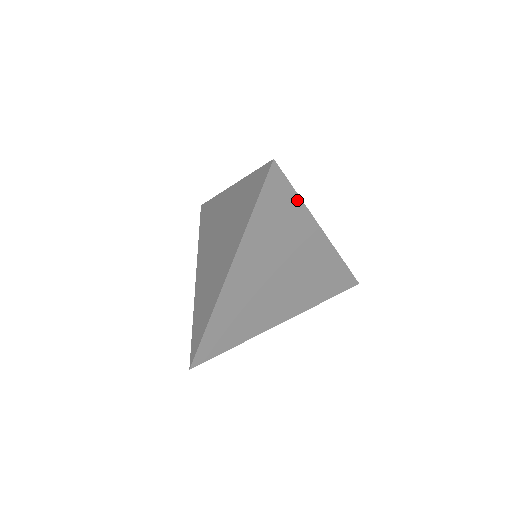
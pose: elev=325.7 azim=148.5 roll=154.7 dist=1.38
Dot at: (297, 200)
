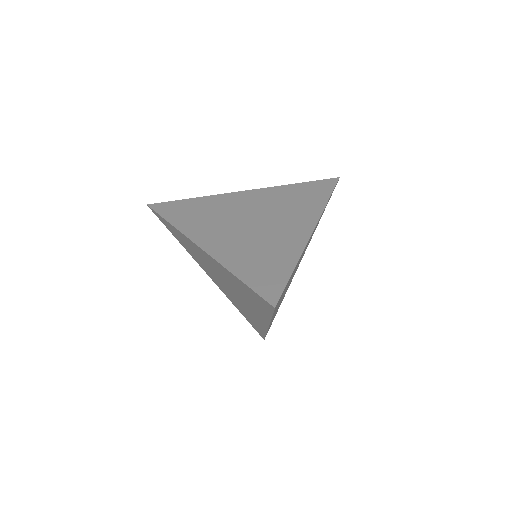
Dot at: occluded
